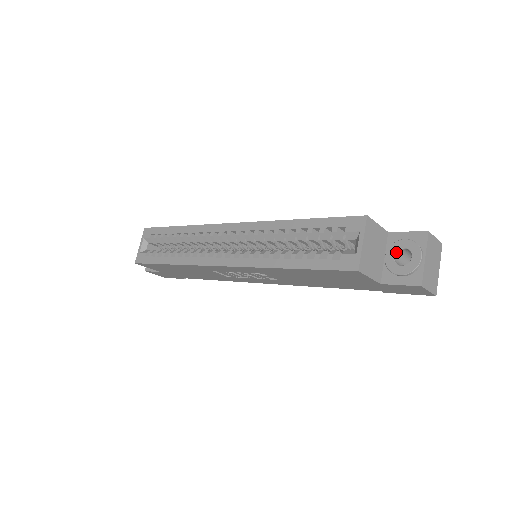
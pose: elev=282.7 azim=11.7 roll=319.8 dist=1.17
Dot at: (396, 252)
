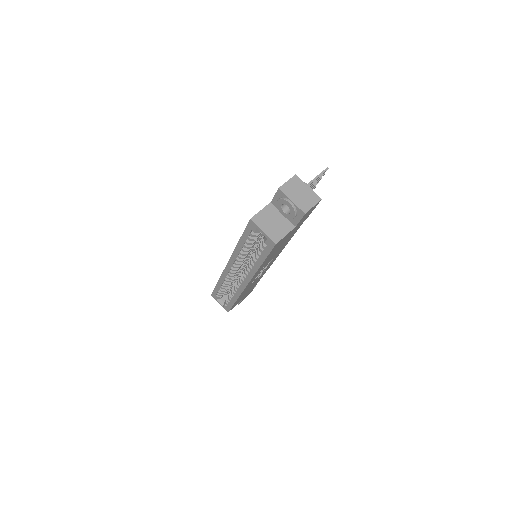
Dot at: (282, 209)
